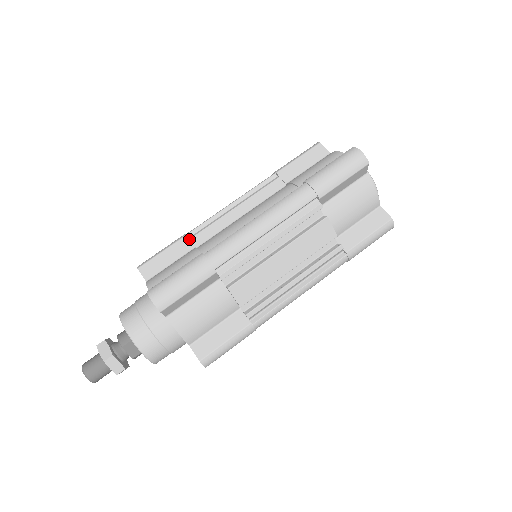
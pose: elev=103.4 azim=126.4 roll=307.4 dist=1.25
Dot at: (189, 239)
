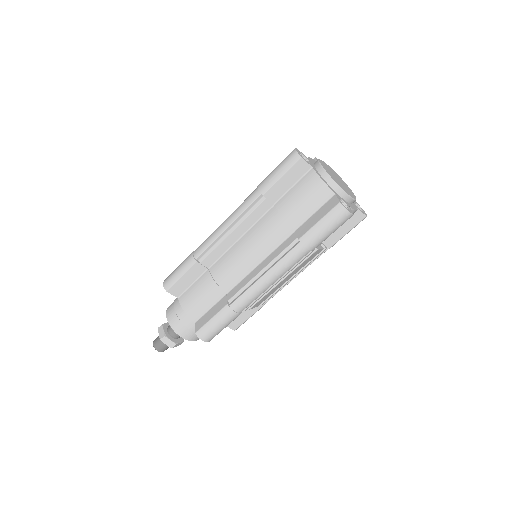
Dot at: (200, 264)
